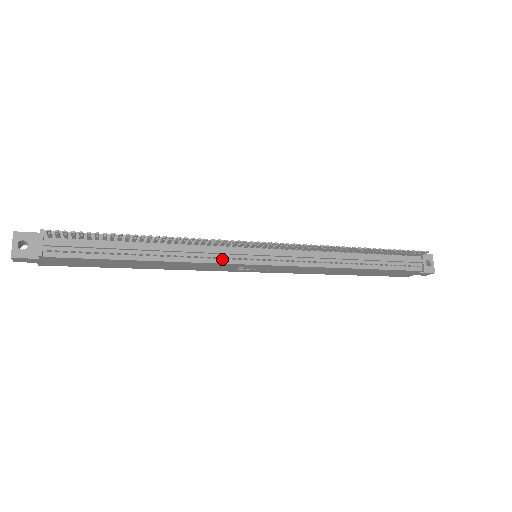
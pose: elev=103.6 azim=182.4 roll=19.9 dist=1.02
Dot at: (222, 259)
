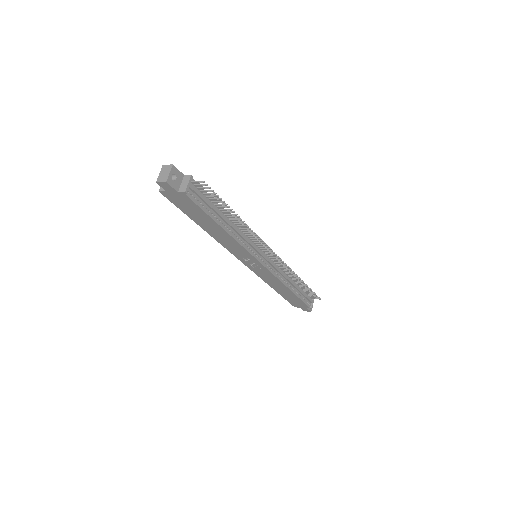
Dot at: (250, 250)
